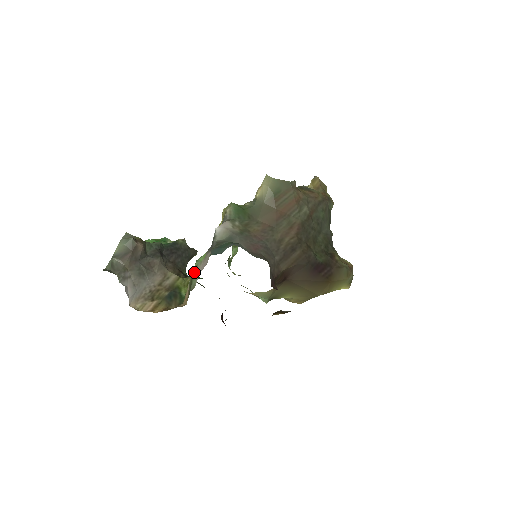
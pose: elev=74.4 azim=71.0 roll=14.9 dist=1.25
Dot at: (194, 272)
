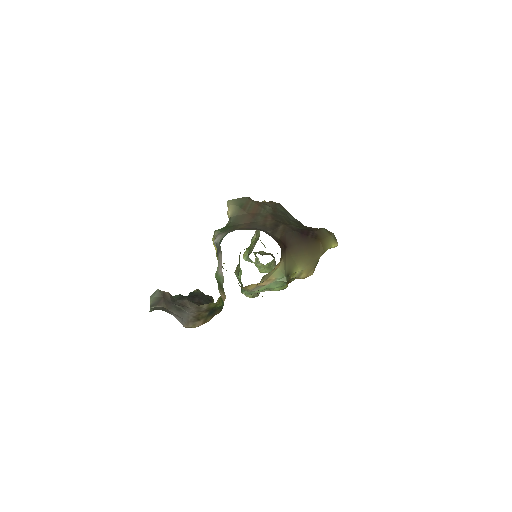
Dot at: (217, 278)
